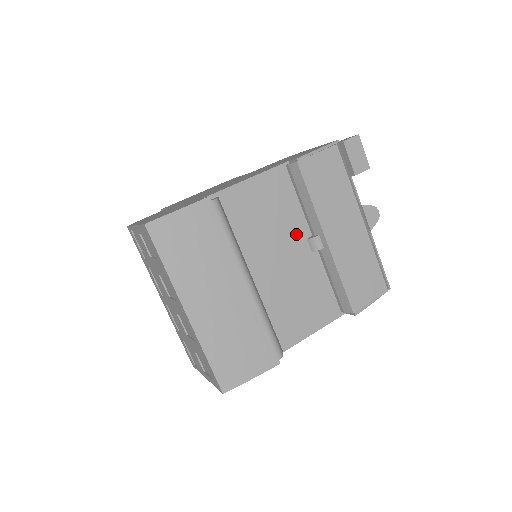
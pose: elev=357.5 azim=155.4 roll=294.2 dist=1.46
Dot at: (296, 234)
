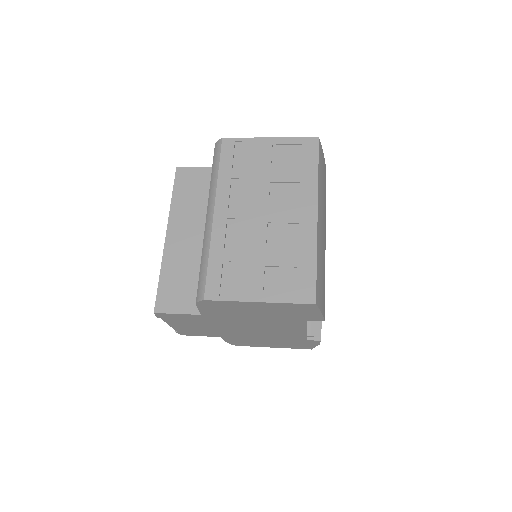
Dot at: occluded
